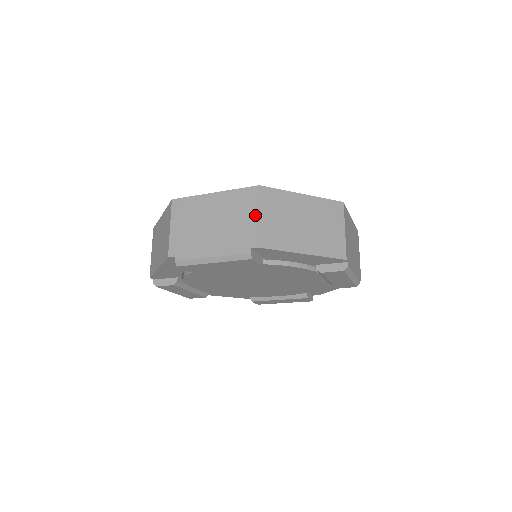
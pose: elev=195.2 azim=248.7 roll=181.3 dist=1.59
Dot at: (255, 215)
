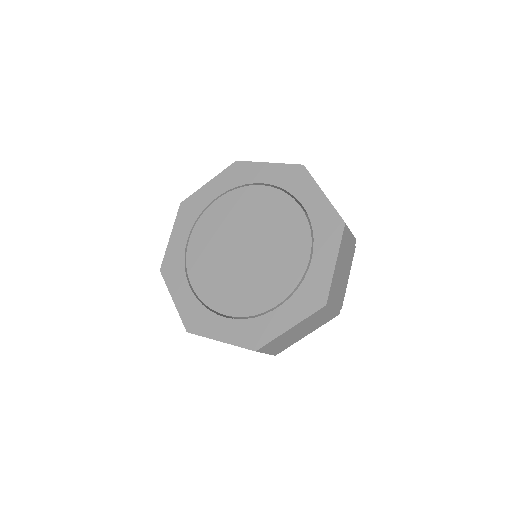
Dot at: occluded
